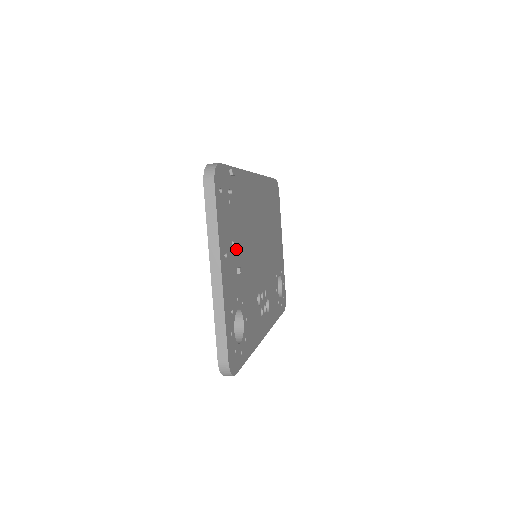
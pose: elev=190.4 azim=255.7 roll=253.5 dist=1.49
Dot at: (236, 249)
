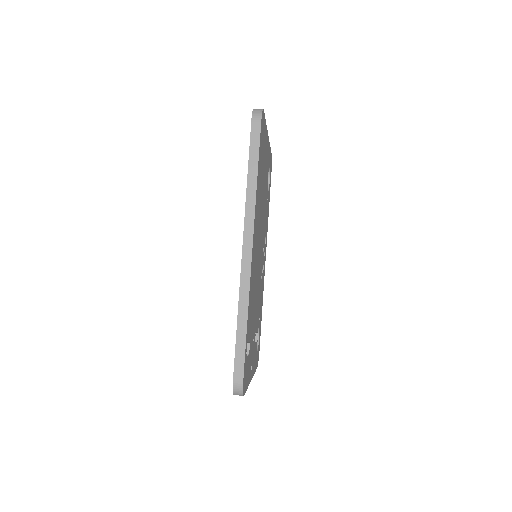
Dot at: (253, 338)
